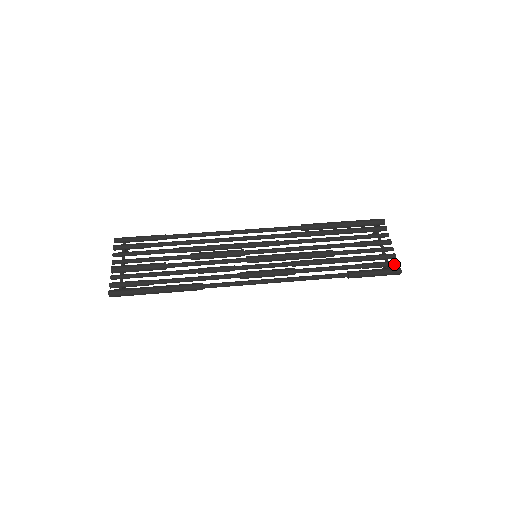
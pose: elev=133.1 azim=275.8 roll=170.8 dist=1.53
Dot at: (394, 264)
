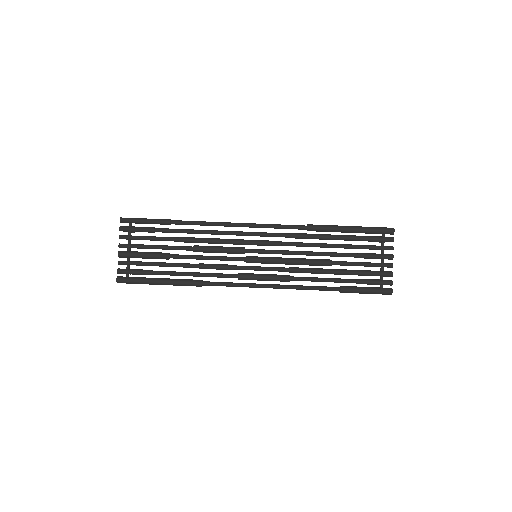
Dot at: (388, 284)
